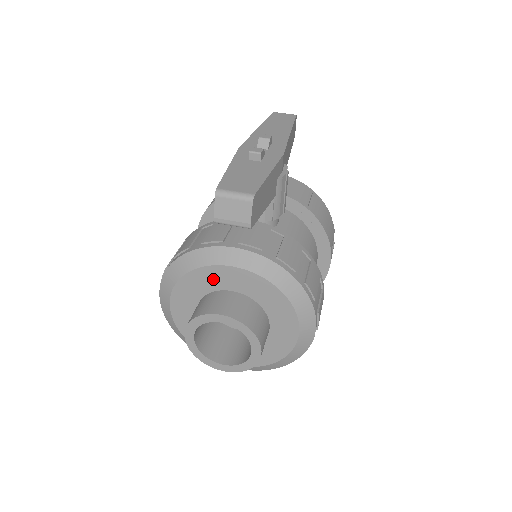
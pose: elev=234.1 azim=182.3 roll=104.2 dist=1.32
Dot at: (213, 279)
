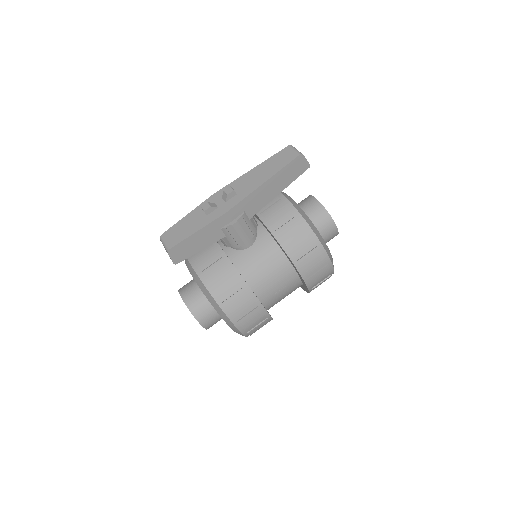
Dot at: occluded
